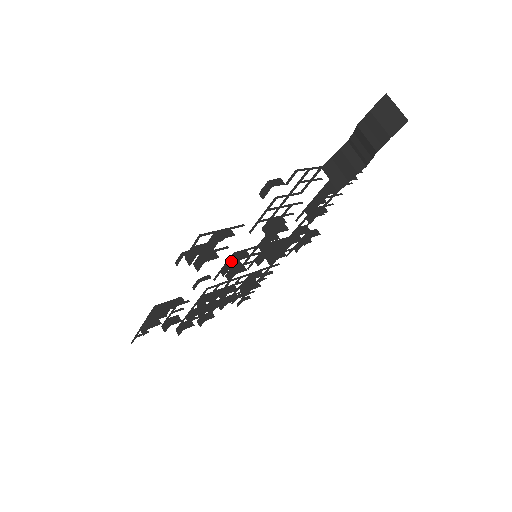
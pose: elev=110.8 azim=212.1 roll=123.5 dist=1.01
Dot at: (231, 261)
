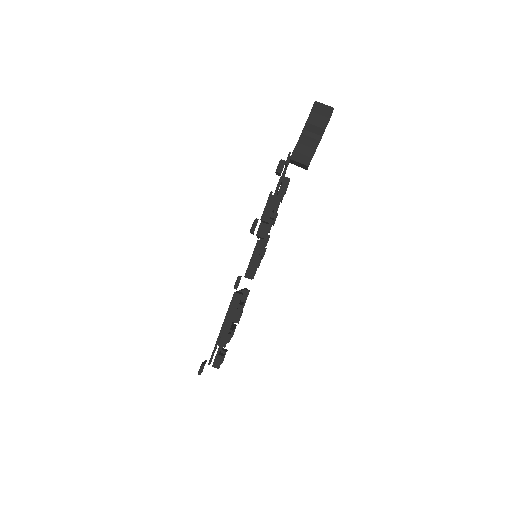
Dot at: (258, 248)
